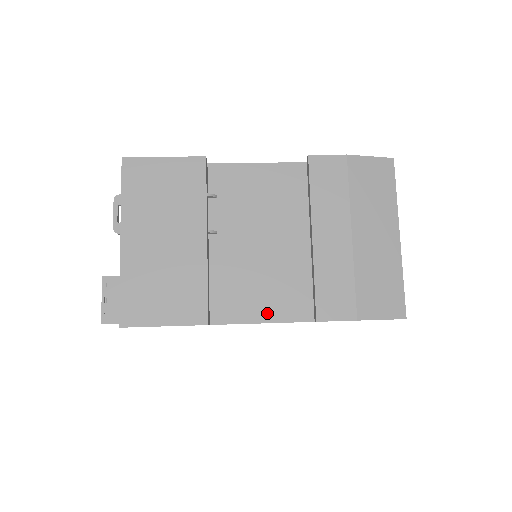
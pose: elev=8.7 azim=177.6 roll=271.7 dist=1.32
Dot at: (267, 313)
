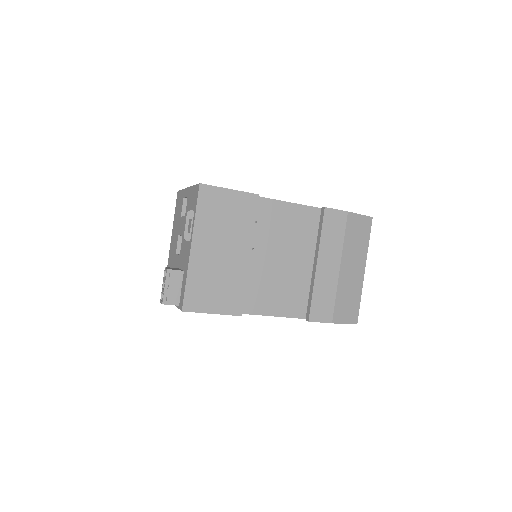
Dot at: (275, 310)
